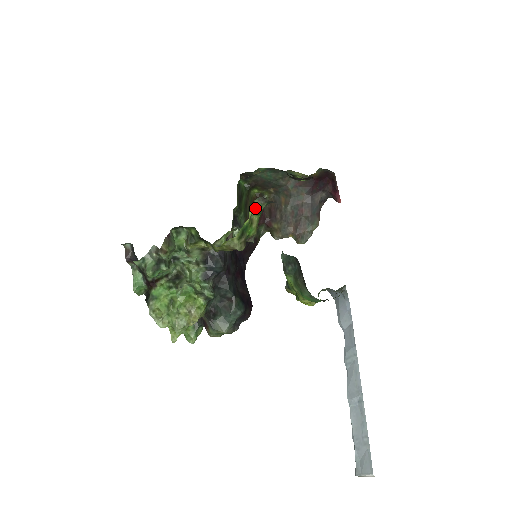
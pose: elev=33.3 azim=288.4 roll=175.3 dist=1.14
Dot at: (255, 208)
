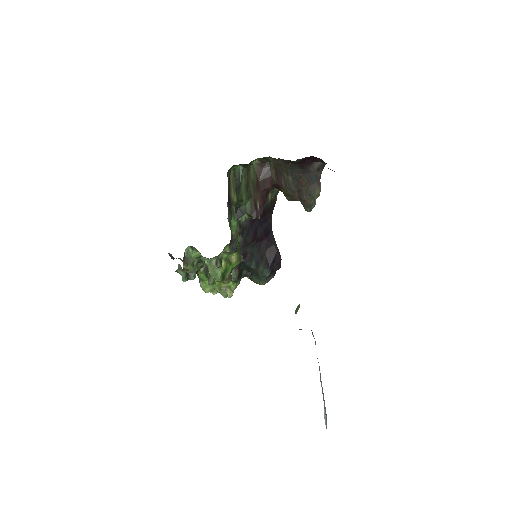
Dot at: (226, 256)
